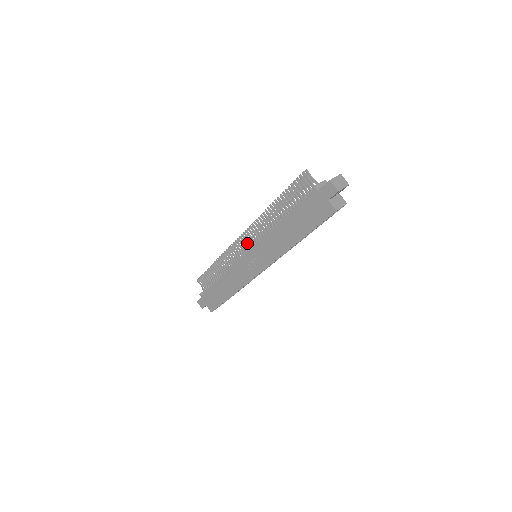
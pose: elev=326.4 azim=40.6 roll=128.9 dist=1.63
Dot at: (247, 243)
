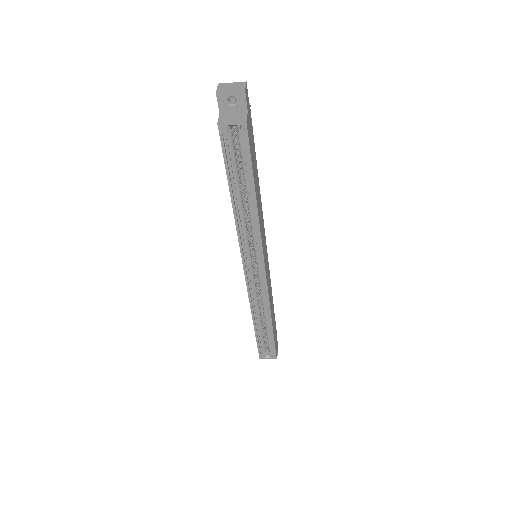
Dot at: occluded
